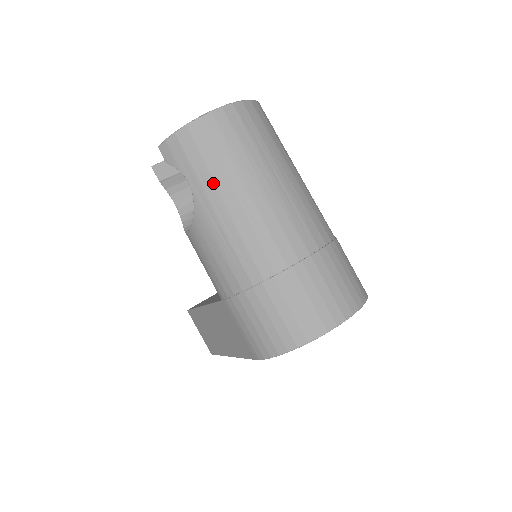
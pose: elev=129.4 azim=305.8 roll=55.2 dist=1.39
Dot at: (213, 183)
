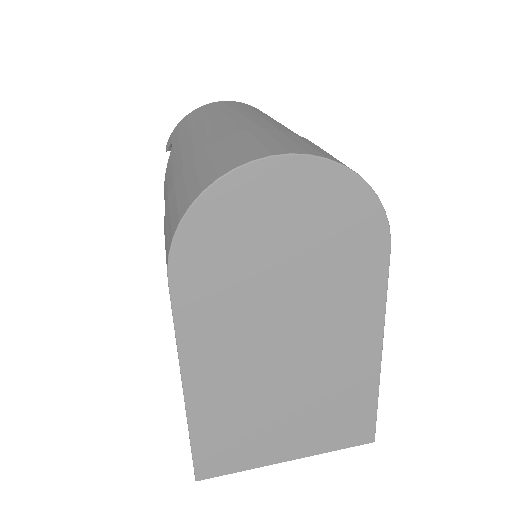
Dot at: (188, 128)
